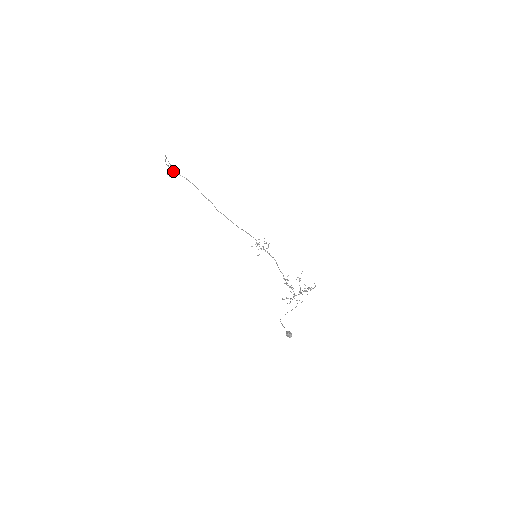
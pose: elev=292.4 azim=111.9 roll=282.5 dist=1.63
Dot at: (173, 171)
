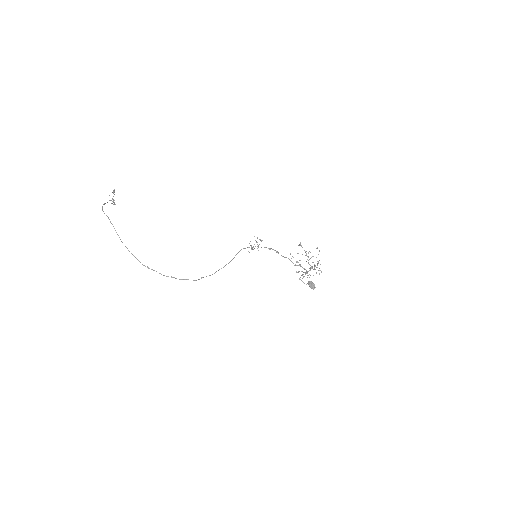
Dot at: (149, 268)
